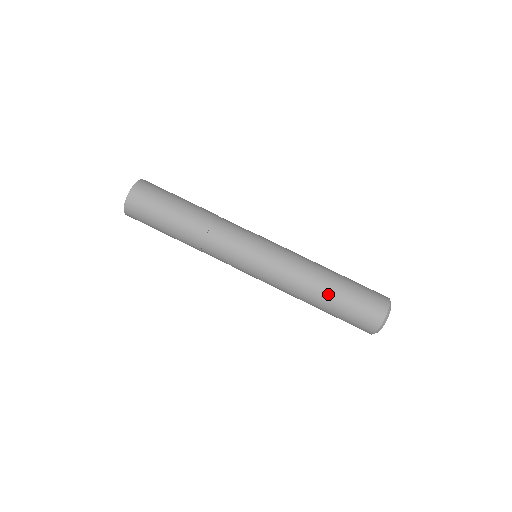
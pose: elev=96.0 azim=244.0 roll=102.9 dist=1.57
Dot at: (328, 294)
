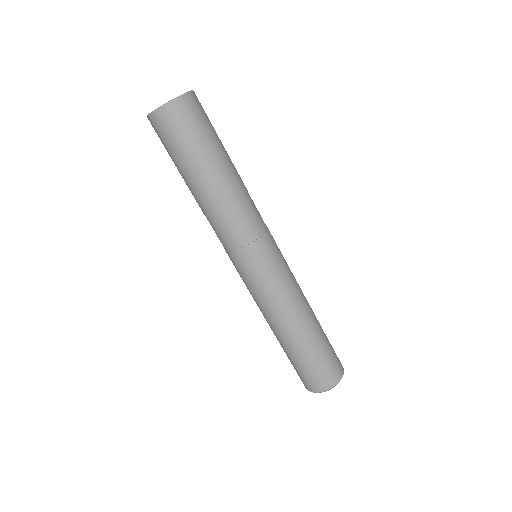
Dot at: (313, 330)
